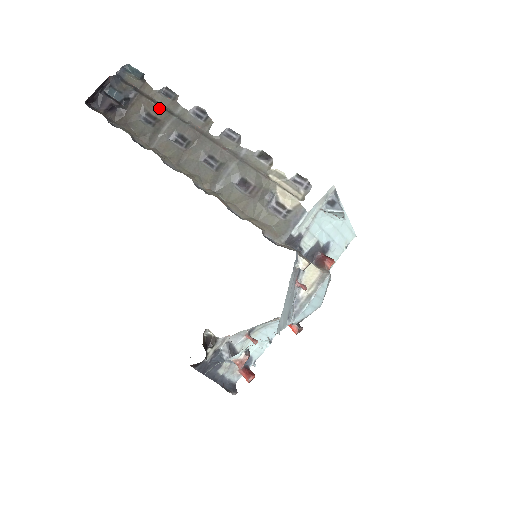
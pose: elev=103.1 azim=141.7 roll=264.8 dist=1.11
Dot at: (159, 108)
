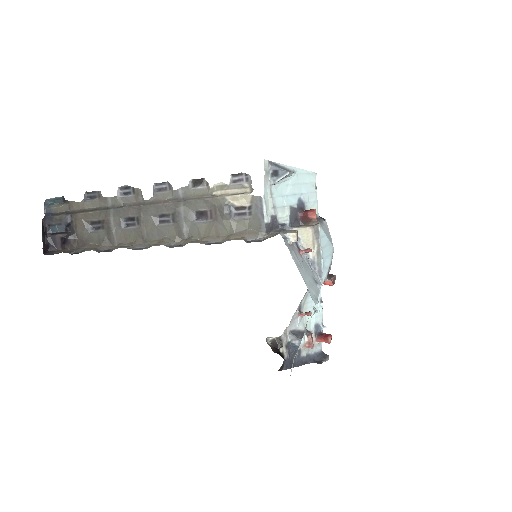
Dot at: (95, 213)
